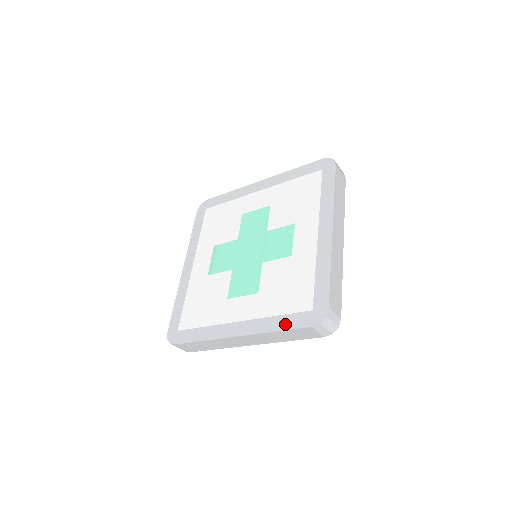
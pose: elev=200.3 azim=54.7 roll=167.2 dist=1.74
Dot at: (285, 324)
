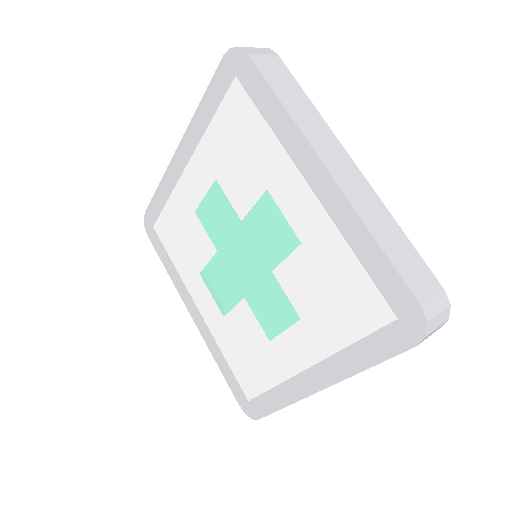
Dot at: (372, 354)
